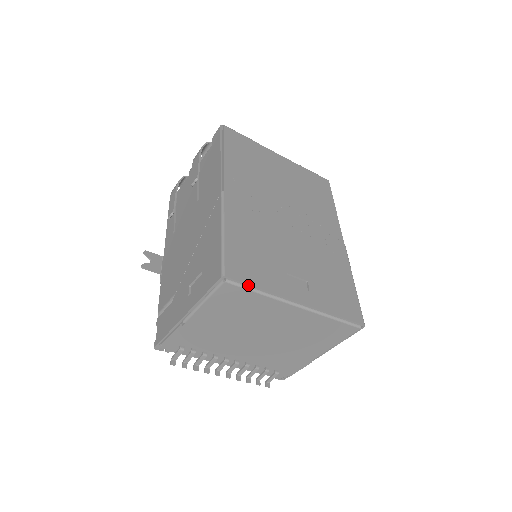
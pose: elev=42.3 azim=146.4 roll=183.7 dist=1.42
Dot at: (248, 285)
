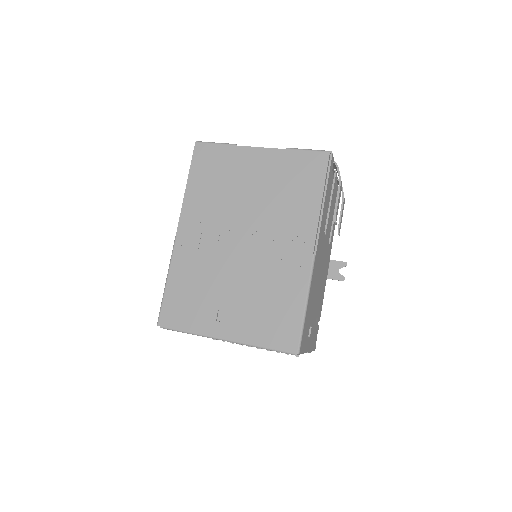
Dot at: (177, 329)
